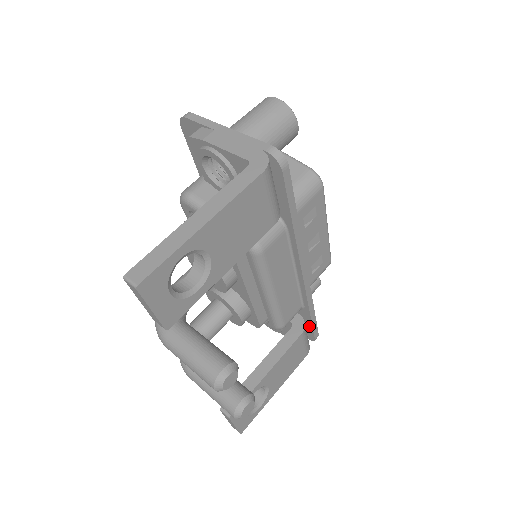
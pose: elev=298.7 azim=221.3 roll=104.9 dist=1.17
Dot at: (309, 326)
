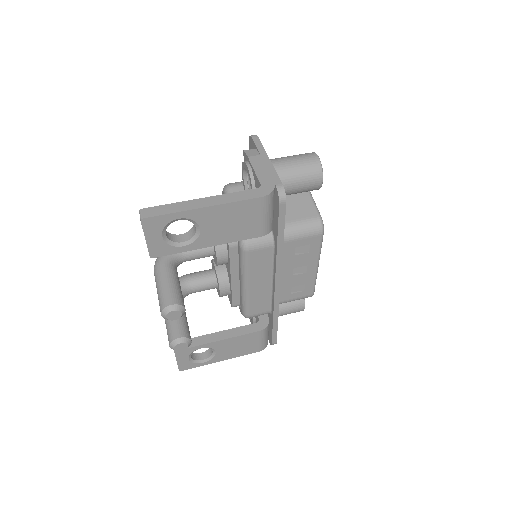
Dot at: (271, 330)
